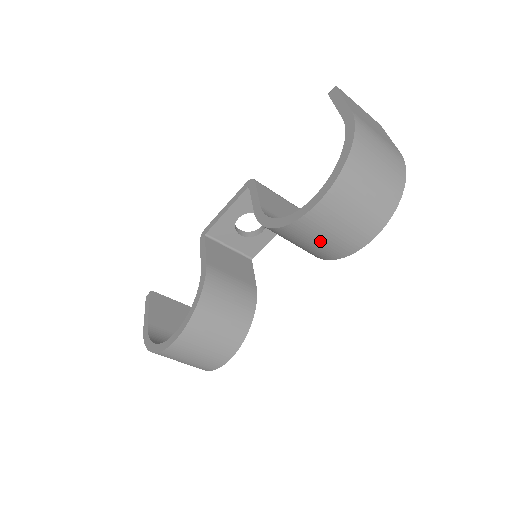
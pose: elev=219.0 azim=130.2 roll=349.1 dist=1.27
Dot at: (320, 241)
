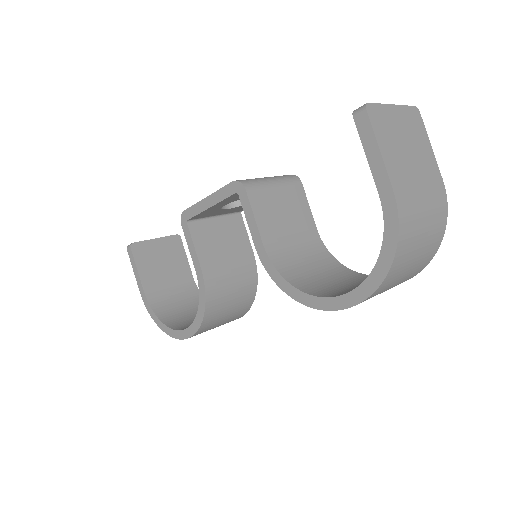
Dot at: occluded
